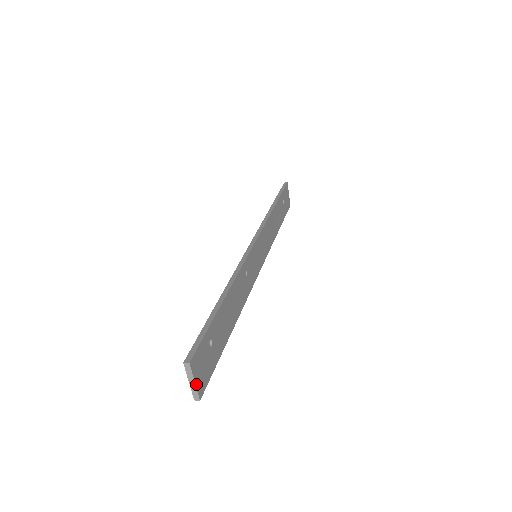
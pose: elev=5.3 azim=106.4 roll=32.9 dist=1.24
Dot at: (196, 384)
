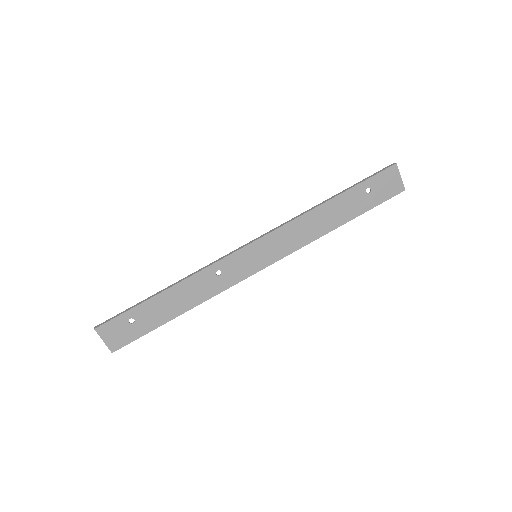
Dot at: (106, 343)
